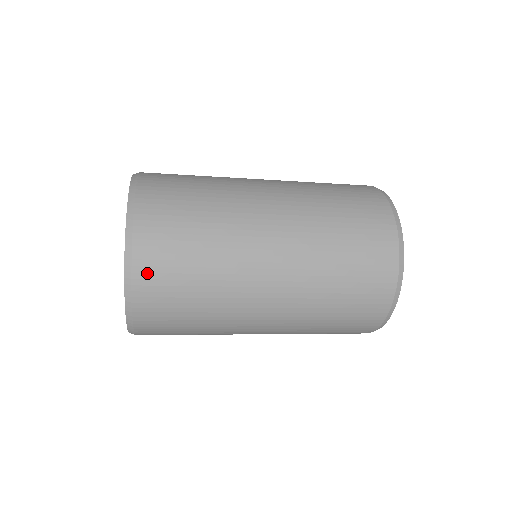
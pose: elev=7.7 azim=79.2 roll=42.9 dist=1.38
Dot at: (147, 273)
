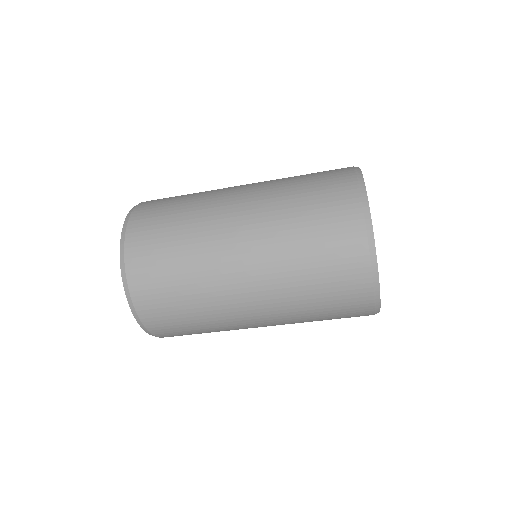
Dot at: (140, 216)
